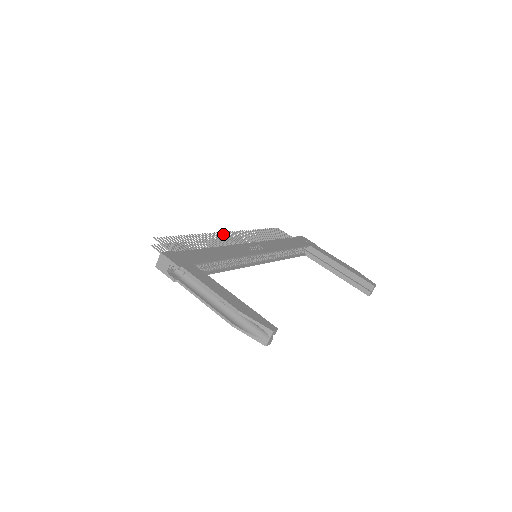
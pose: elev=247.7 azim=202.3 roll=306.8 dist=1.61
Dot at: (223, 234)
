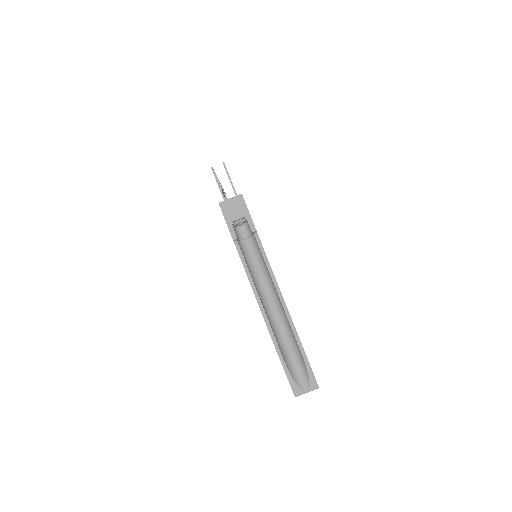
Dot at: occluded
